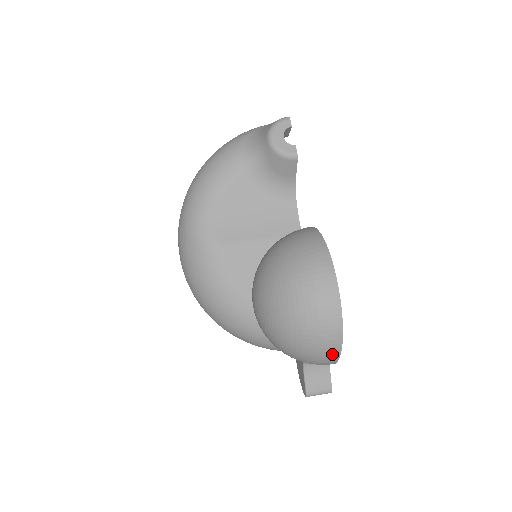
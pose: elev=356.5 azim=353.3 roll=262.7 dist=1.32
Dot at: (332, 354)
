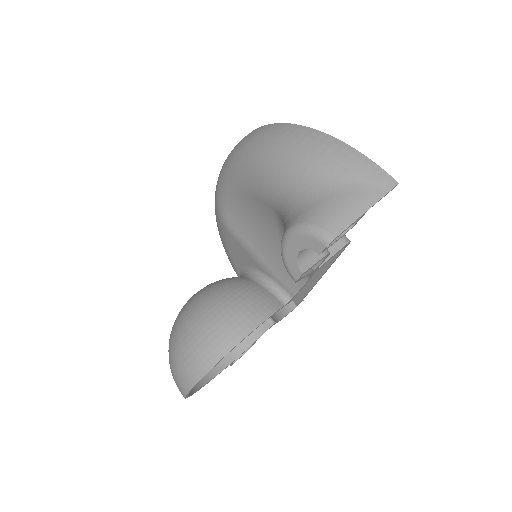
Dot at: occluded
